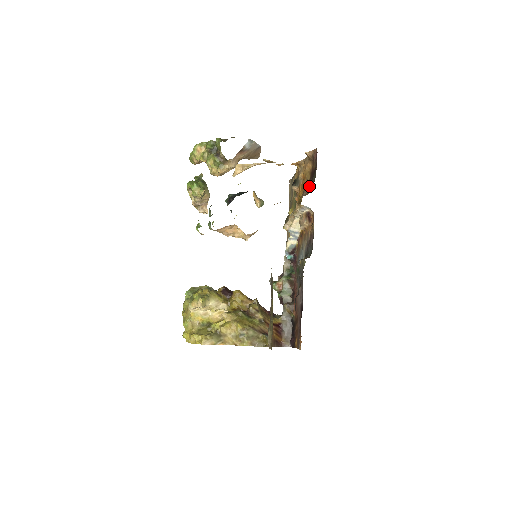
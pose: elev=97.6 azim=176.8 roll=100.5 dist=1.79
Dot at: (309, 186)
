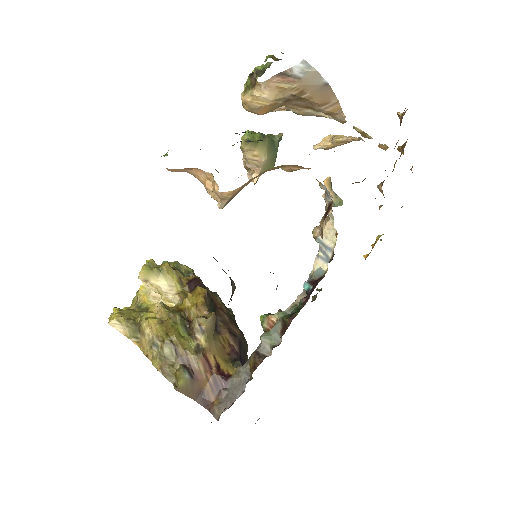
Dot at: occluded
